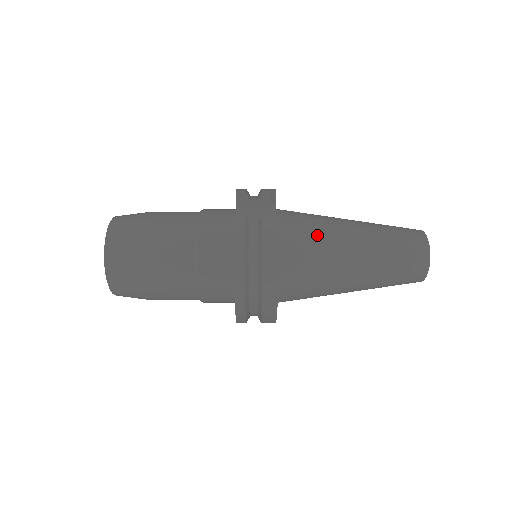
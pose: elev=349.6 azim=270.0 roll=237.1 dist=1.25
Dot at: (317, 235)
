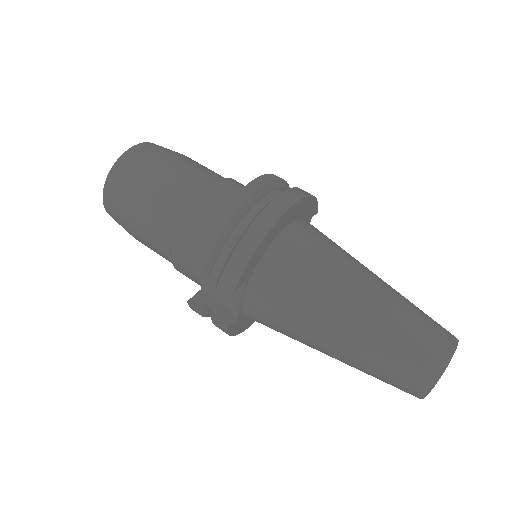
Dot at: (283, 331)
